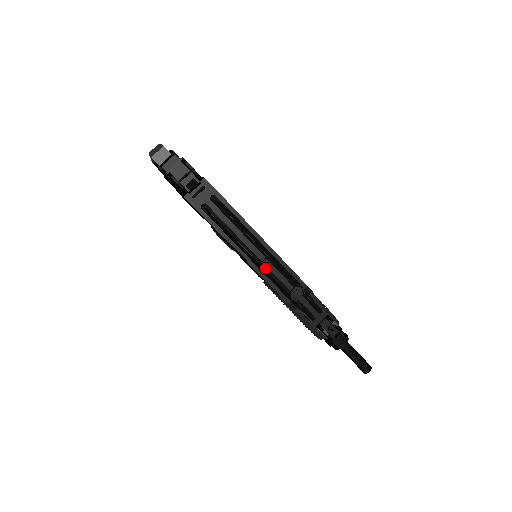
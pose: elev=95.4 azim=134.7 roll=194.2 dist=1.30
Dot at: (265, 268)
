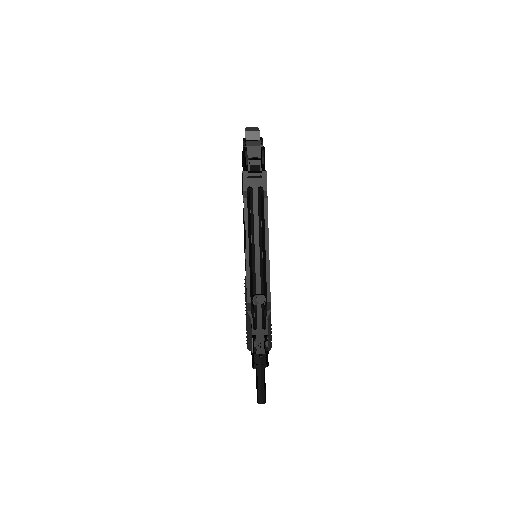
Dot at: (253, 264)
